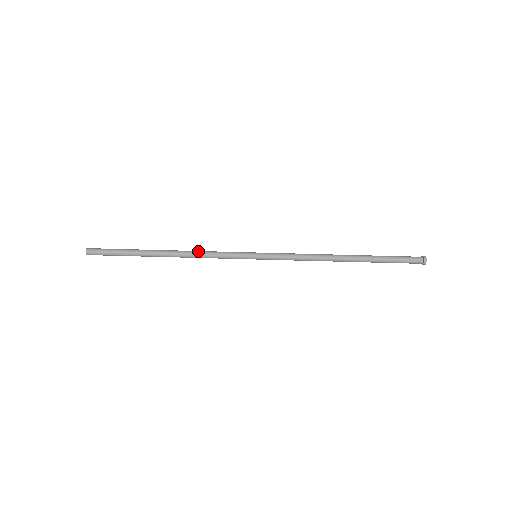
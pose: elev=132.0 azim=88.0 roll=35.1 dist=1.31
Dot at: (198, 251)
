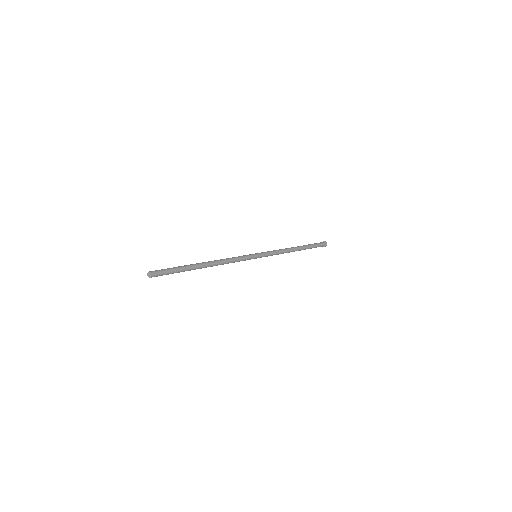
Dot at: occluded
